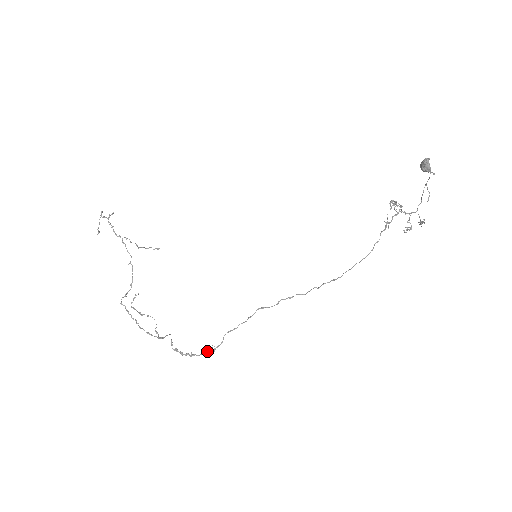
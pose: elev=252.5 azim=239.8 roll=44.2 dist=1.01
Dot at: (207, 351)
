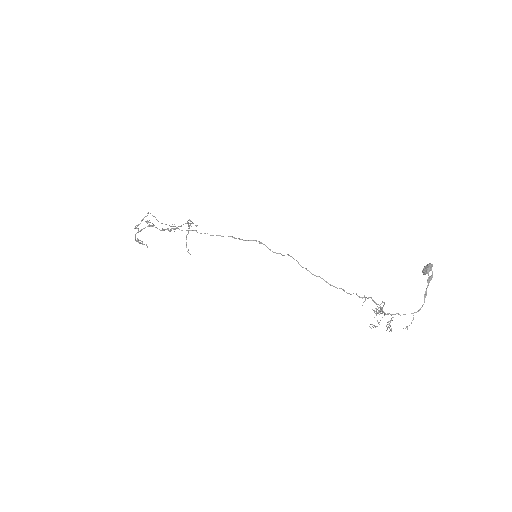
Dot at: (165, 229)
